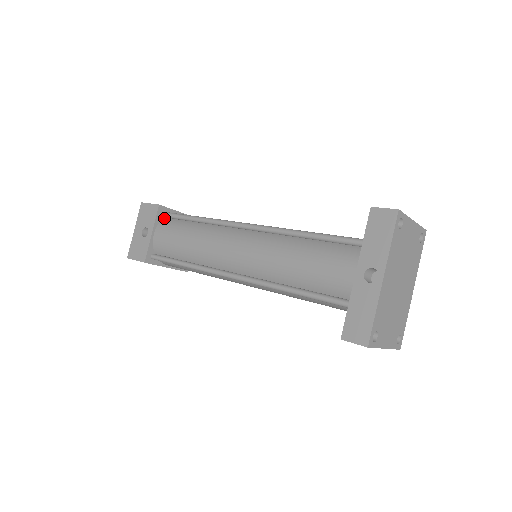
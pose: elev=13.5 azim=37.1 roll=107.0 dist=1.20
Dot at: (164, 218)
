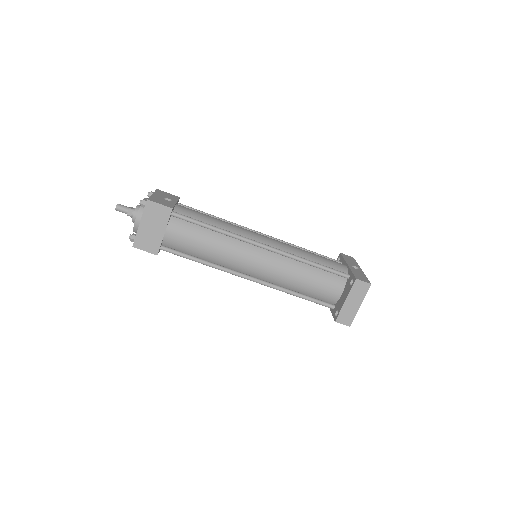
Dot at: occluded
